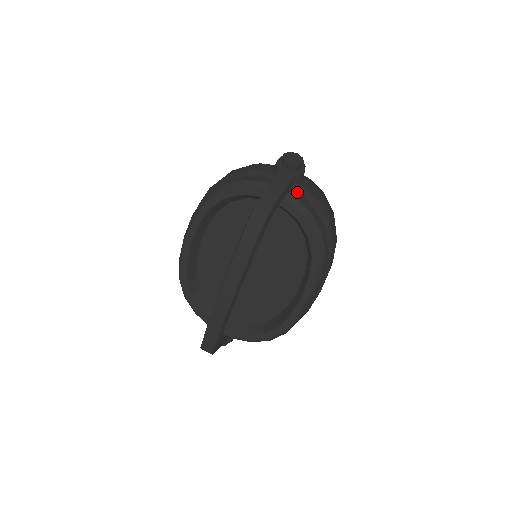
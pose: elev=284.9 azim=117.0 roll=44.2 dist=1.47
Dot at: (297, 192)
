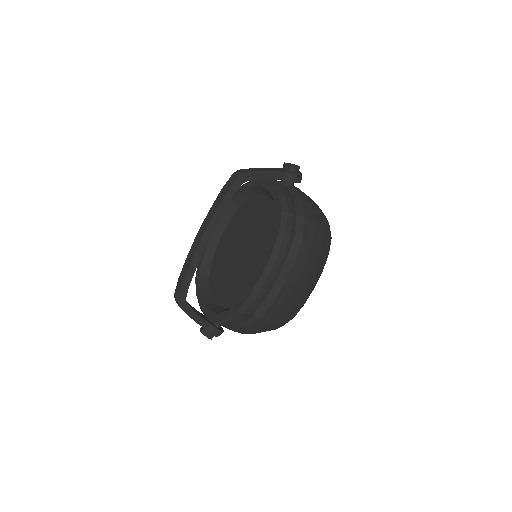
Dot at: (287, 189)
